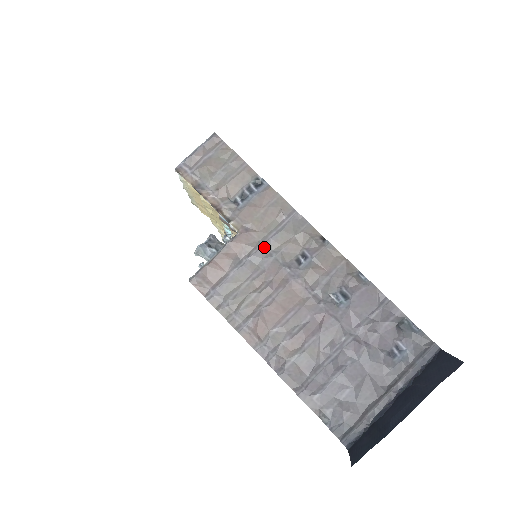
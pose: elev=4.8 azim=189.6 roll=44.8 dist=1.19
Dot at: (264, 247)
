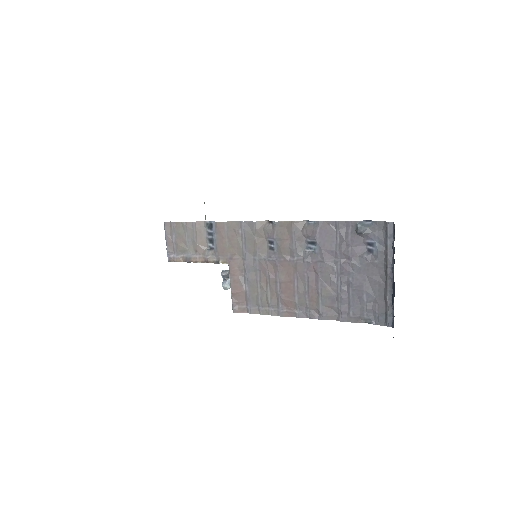
Dot at: (247, 259)
